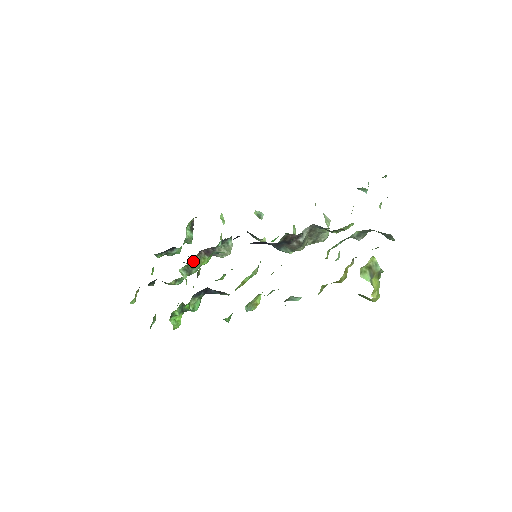
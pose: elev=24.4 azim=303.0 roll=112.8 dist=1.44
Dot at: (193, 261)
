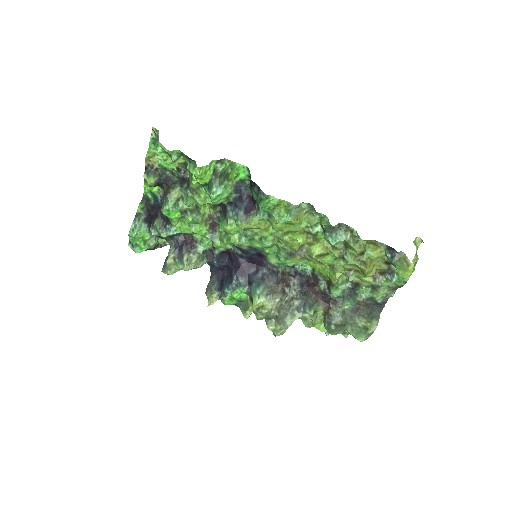
Dot at: (204, 212)
